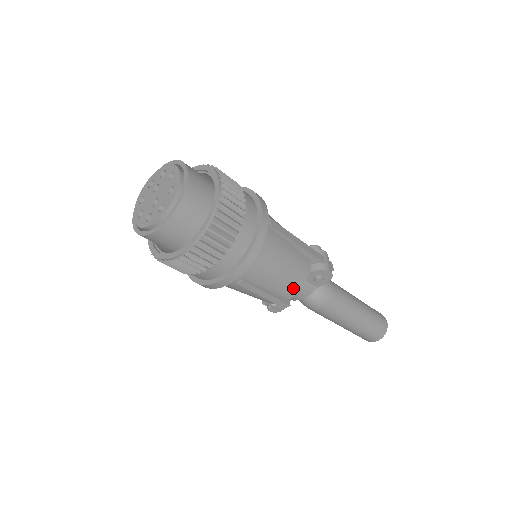
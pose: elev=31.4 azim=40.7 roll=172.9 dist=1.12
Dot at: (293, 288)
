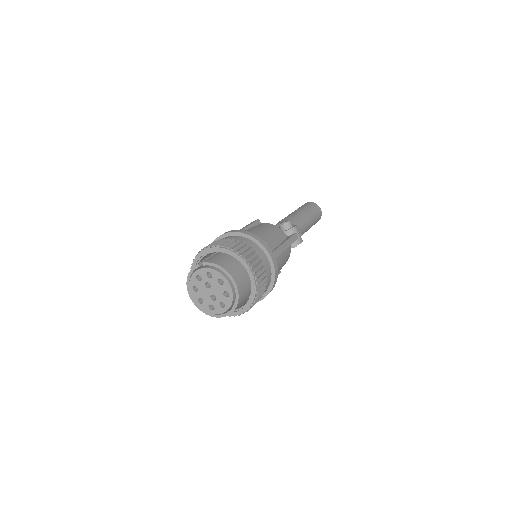
Dot at: occluded
